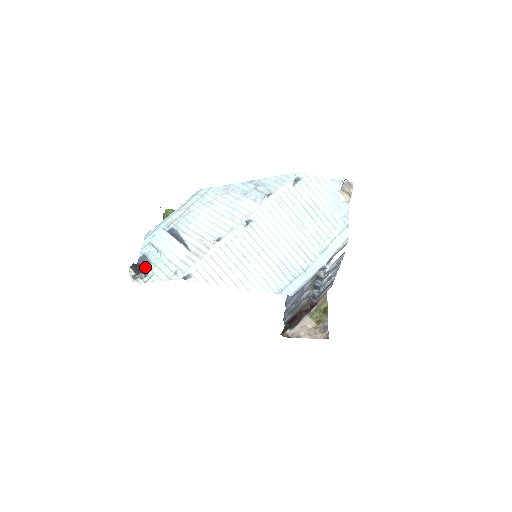
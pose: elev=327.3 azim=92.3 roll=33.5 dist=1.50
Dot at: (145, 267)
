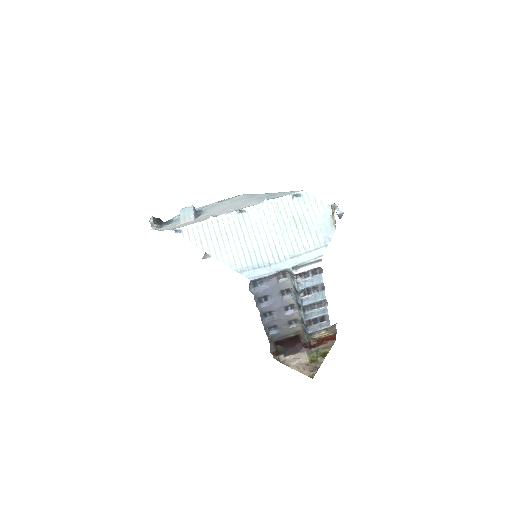
Dot at: (165, 224)
